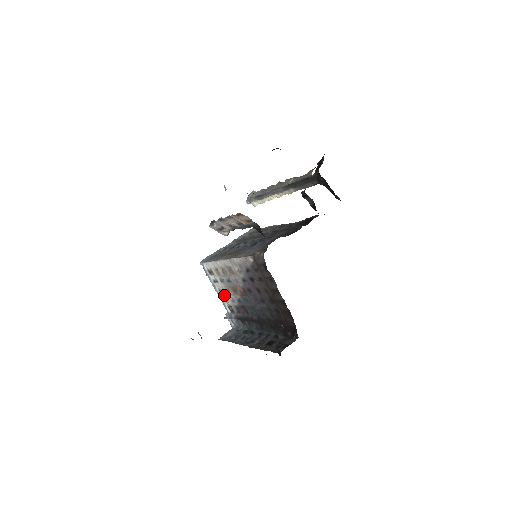
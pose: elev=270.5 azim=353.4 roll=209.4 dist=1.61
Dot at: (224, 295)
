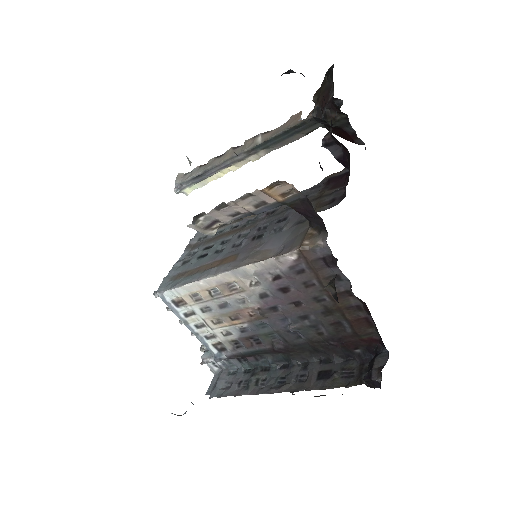
Dot at: (207, 330)
